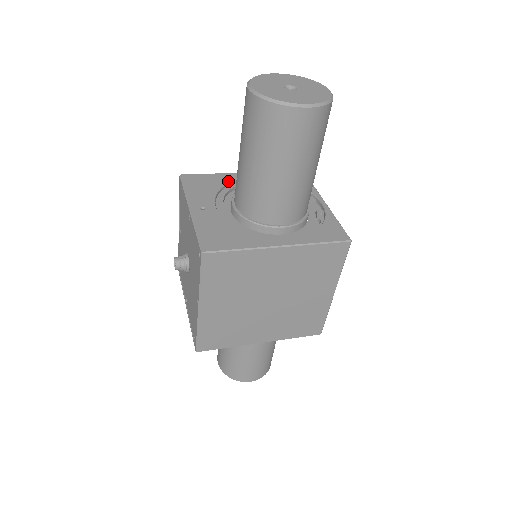
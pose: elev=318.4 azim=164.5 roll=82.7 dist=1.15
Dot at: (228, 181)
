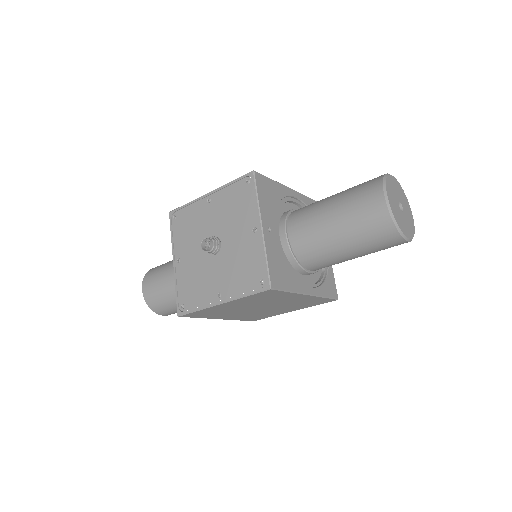
Dot at: (282, 196)
